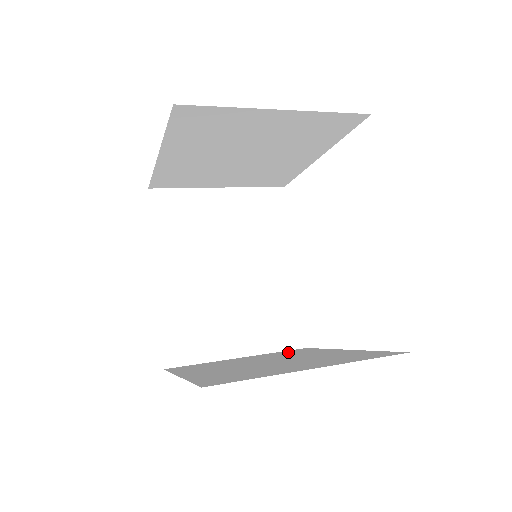
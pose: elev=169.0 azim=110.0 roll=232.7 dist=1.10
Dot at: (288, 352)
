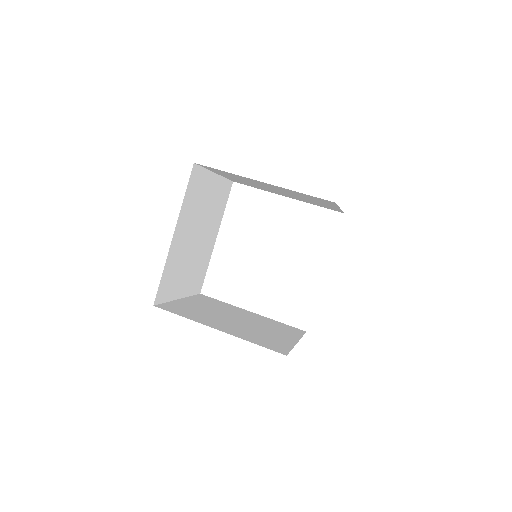
Dot at: (206, 300)
